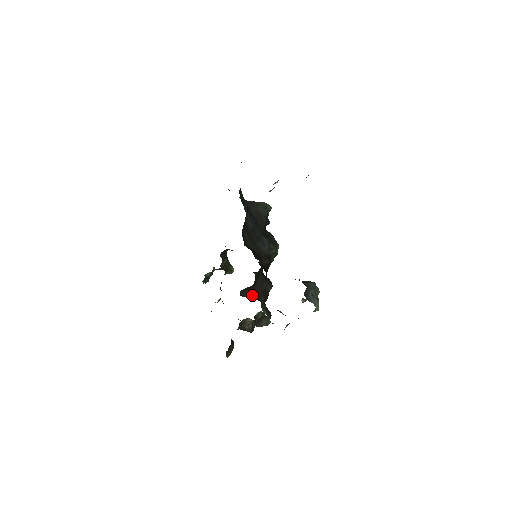
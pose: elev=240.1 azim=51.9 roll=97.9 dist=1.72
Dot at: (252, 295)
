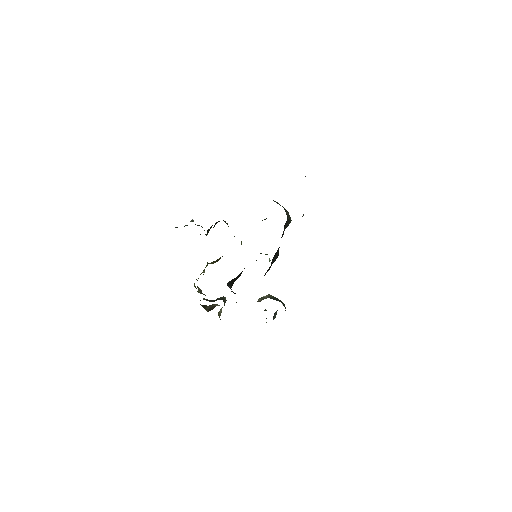
Dot at: (231, 284)
